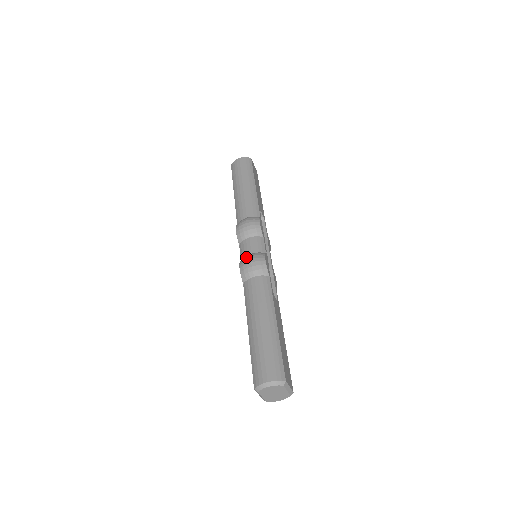
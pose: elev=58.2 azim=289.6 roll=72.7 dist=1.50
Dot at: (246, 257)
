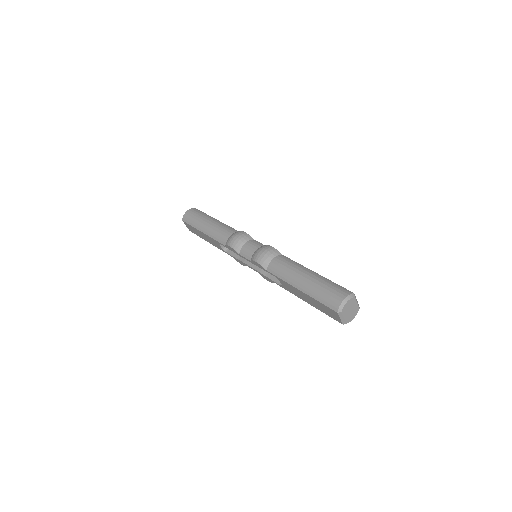
Dot at: (255, 253)
